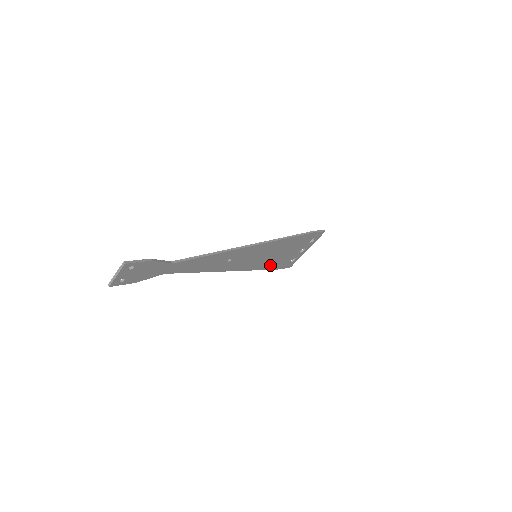
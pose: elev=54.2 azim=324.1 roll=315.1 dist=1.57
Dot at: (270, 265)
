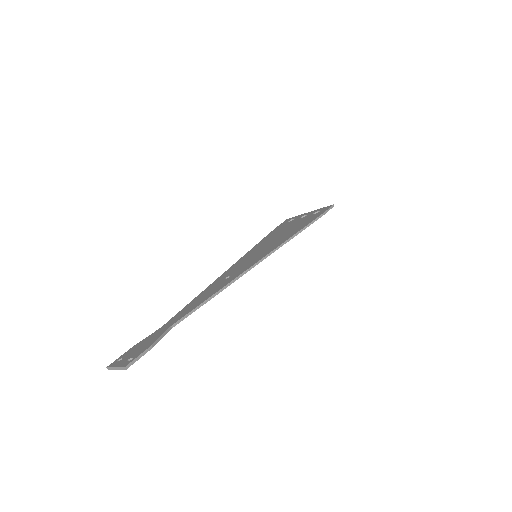
Dot at: occluded
